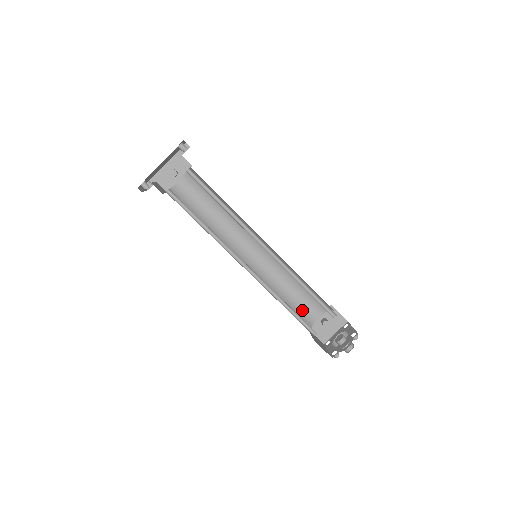
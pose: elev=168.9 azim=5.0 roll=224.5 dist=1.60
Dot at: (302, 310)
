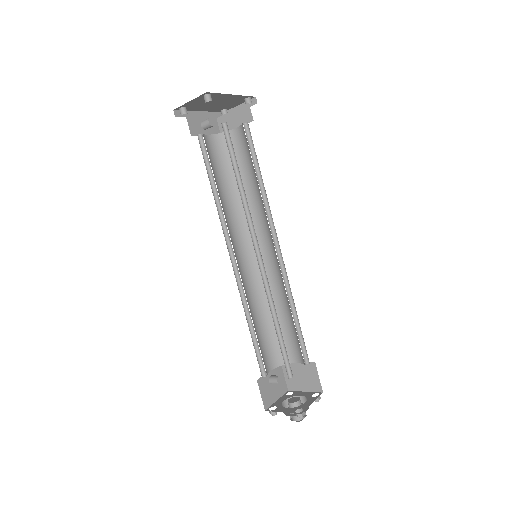
Dot at: (261, 352)
